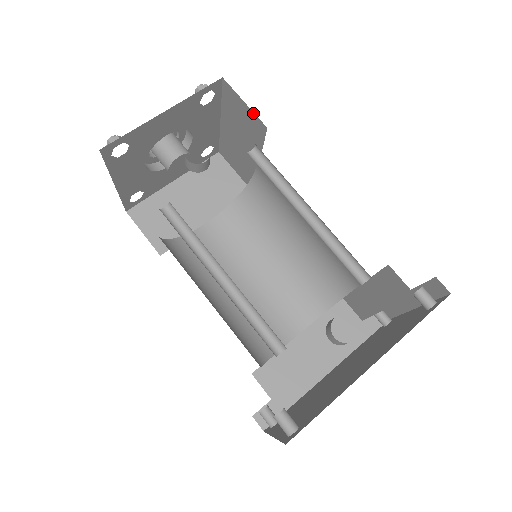
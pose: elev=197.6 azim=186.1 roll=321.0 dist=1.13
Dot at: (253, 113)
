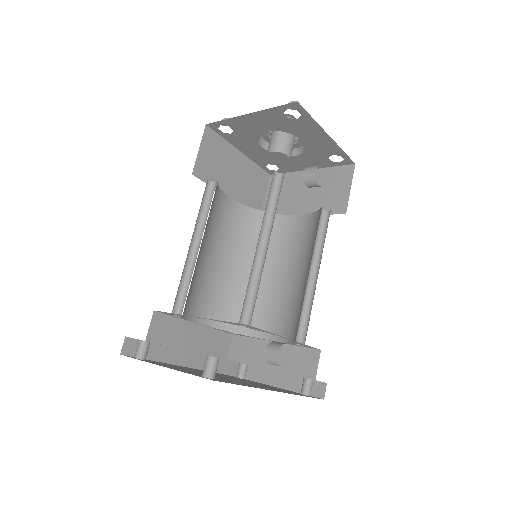
Dot at: (348, 198)
